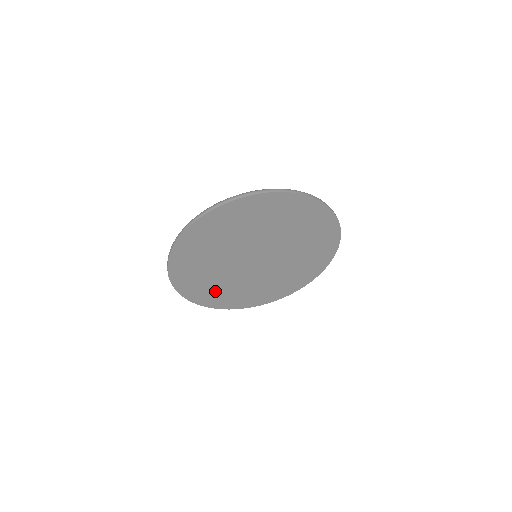
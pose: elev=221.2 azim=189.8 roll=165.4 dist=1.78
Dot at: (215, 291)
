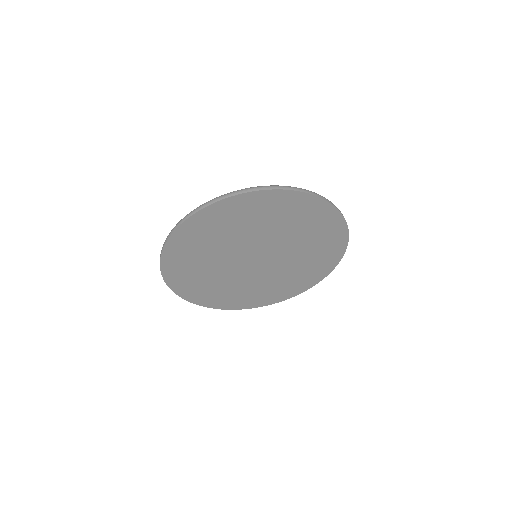
Dot at: (191, 264)
